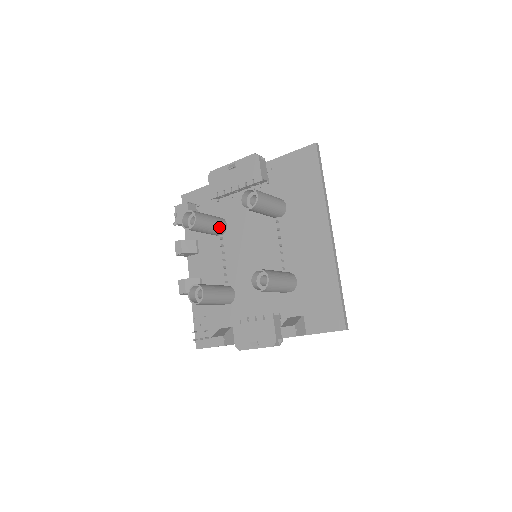
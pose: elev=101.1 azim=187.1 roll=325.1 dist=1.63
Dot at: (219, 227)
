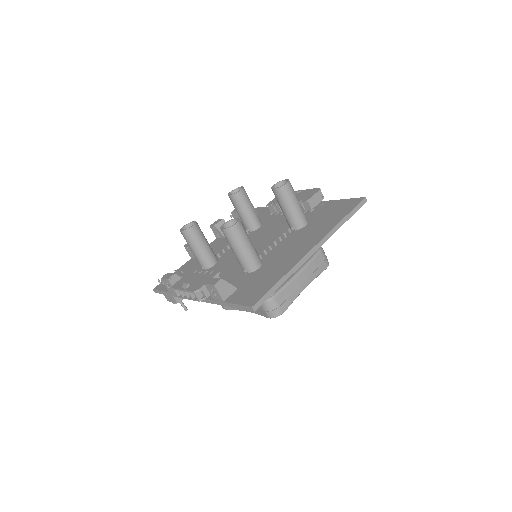
Dot at: (252, 220)
